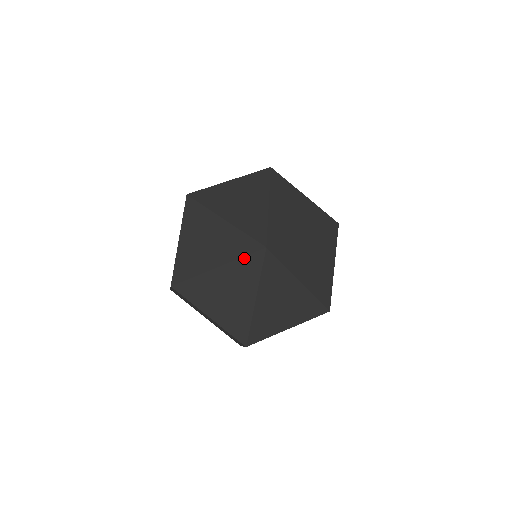
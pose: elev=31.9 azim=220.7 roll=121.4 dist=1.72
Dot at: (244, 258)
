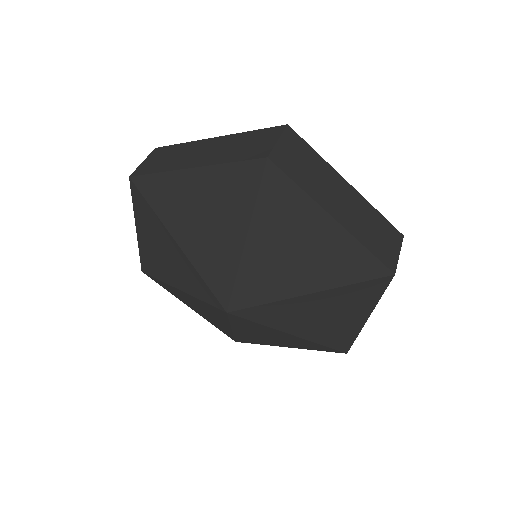
Dot at: (204, 302)
